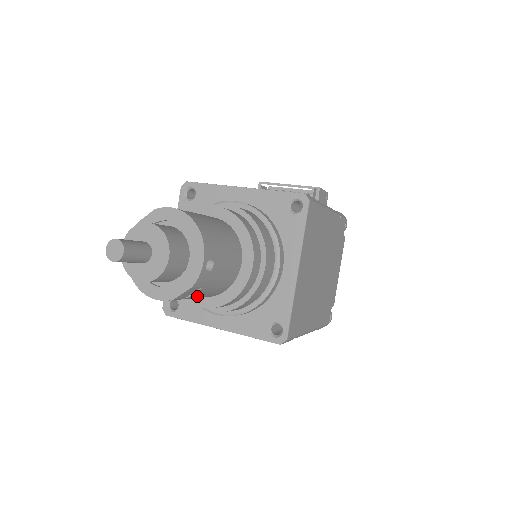
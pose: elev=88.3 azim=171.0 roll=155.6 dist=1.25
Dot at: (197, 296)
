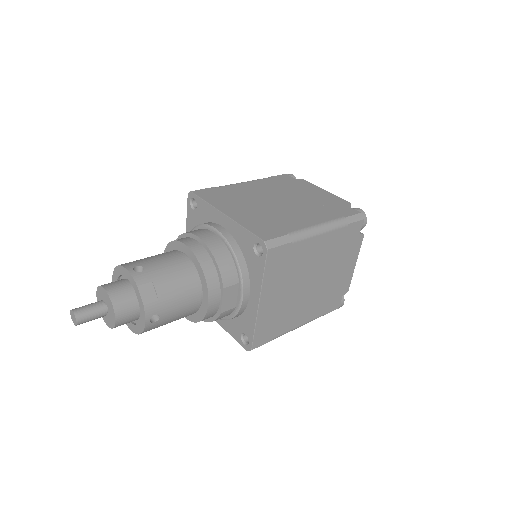
Dot at: (170, 293)
